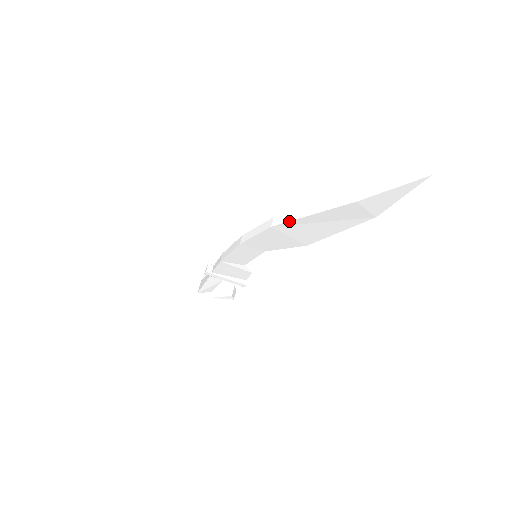
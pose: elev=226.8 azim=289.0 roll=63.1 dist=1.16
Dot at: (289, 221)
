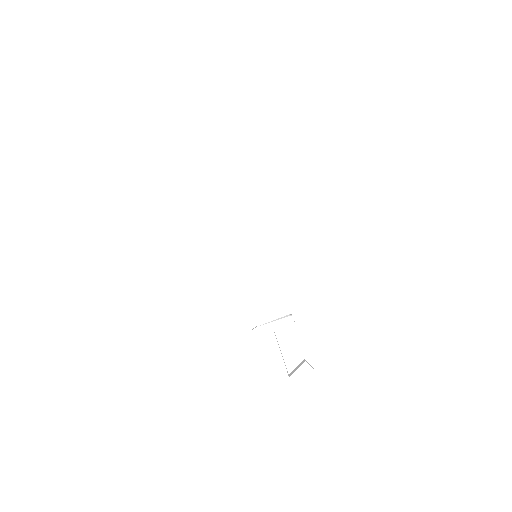
Dot at: (225, 179)
